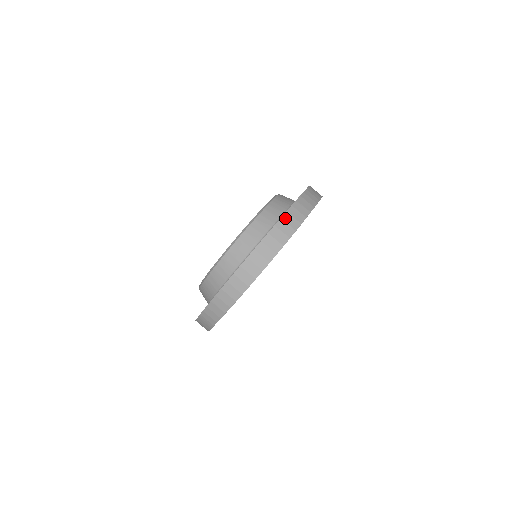
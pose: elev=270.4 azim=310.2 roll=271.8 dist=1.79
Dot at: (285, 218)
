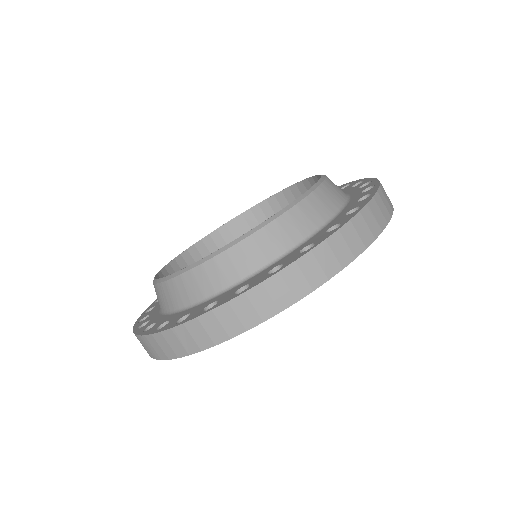
Dot at: (345, 231)
